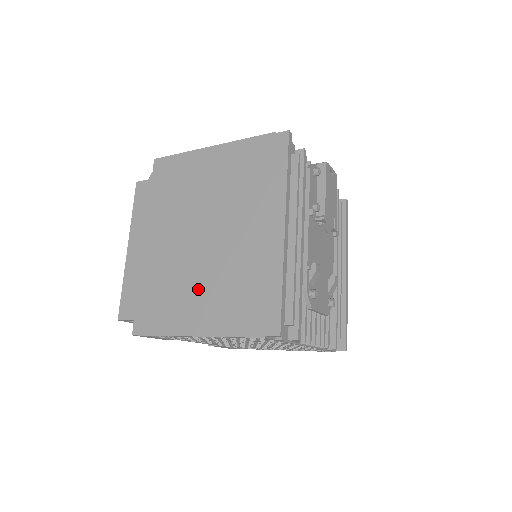
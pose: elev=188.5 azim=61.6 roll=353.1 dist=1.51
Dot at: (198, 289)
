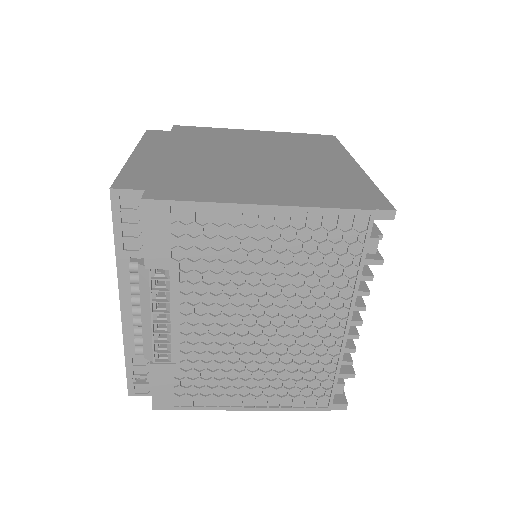
Dot at: (259, 180)
